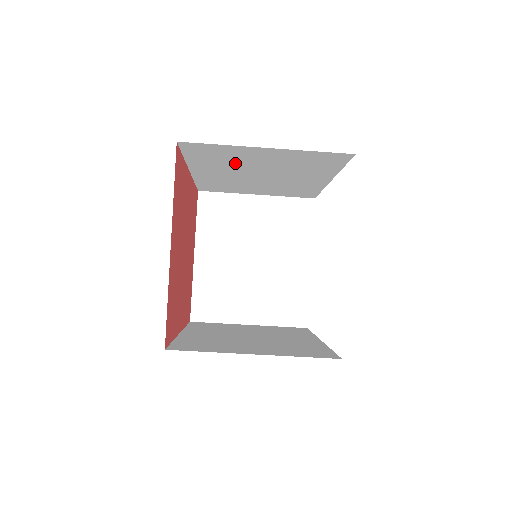
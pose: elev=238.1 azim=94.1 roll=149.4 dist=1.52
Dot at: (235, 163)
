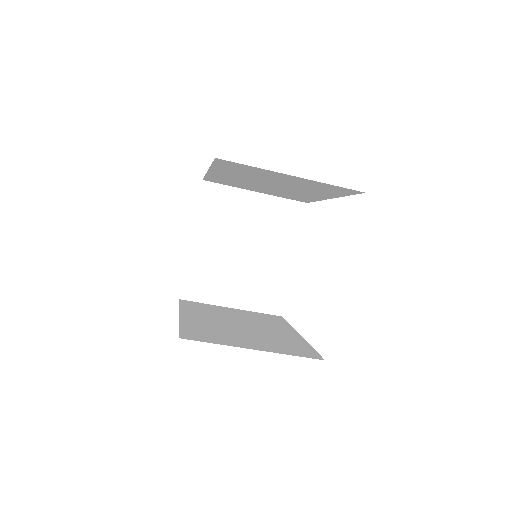
Dot at: (255, 176)
